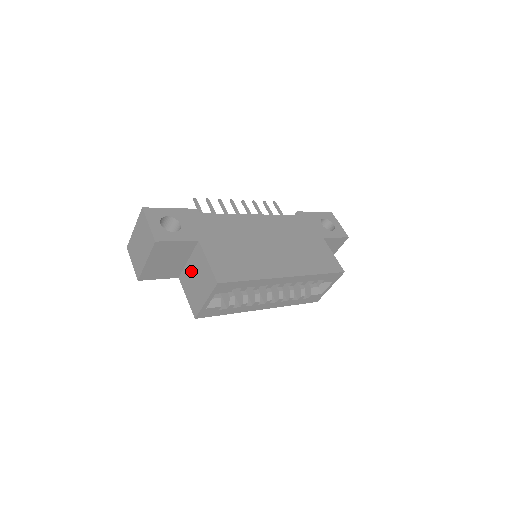
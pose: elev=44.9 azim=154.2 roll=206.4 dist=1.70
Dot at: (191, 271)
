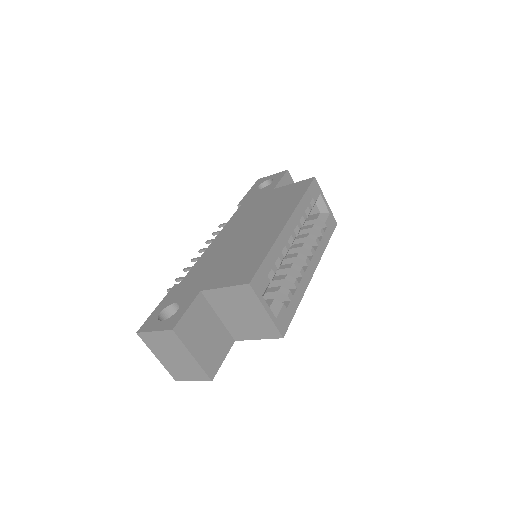
Dot at: (230, 318)
